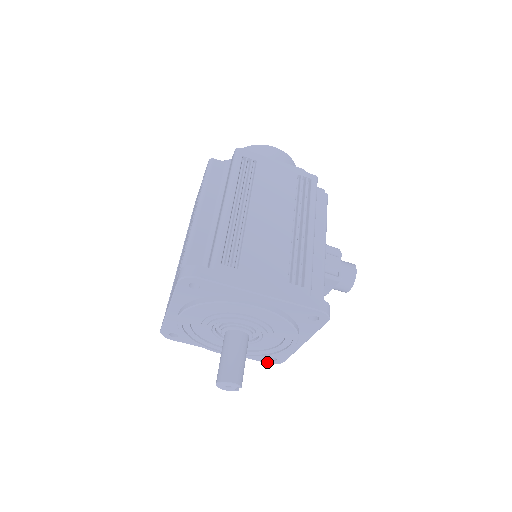
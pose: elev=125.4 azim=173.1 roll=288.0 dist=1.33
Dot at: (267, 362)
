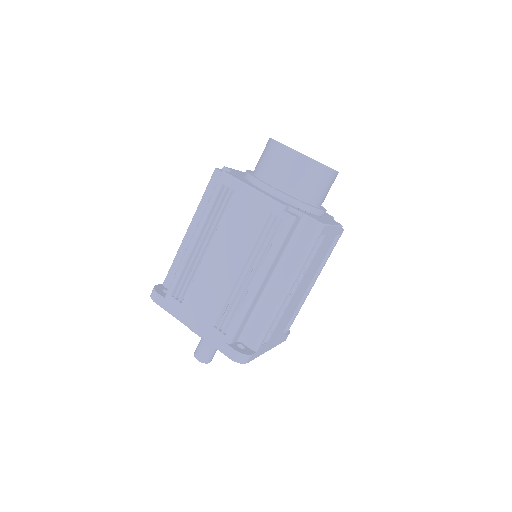
Dot at: occluded
